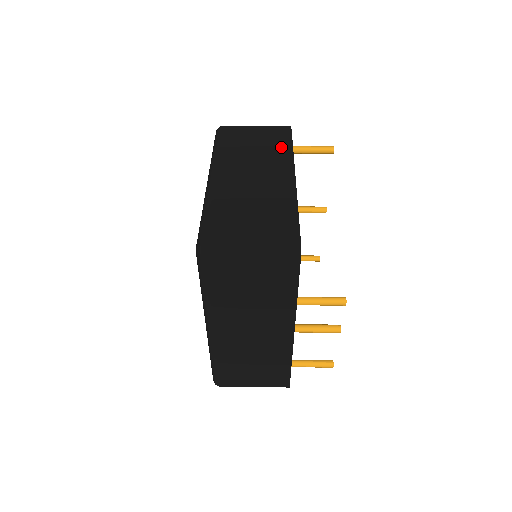
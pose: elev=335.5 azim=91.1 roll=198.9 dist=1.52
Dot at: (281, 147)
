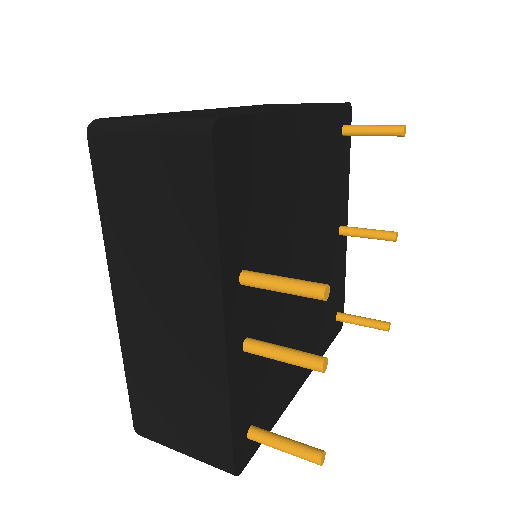
Dot at: occluded
